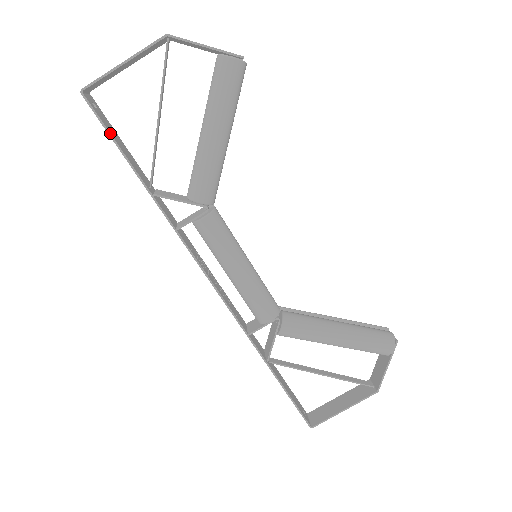
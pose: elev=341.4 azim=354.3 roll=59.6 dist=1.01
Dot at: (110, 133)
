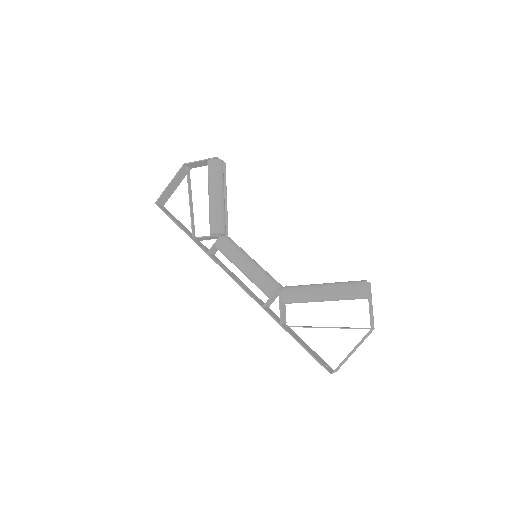
Dot at: (169, 216)
